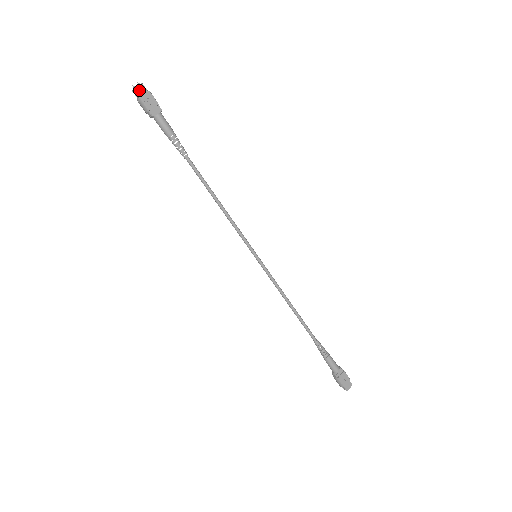
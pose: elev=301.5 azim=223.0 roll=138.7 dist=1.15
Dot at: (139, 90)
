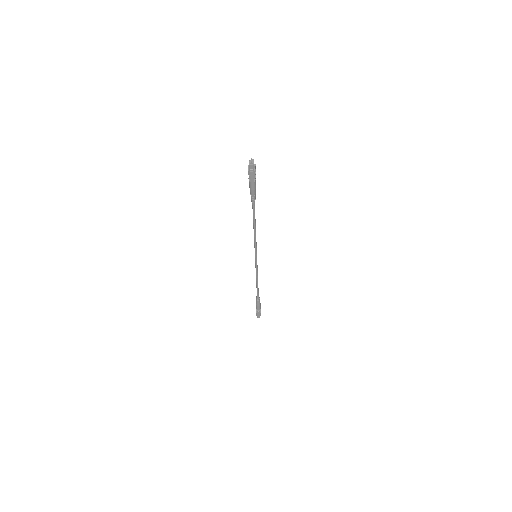
Dot at: (254, 165)
